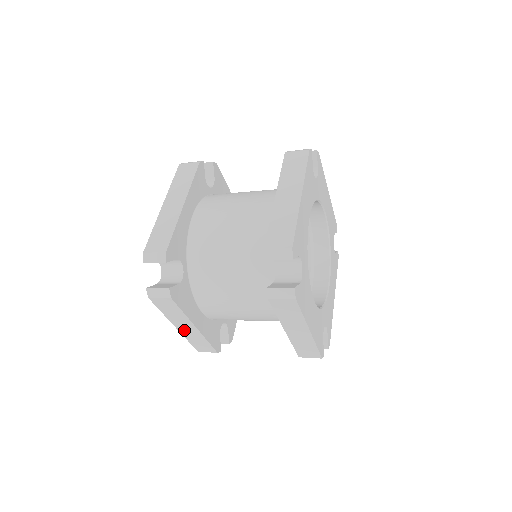
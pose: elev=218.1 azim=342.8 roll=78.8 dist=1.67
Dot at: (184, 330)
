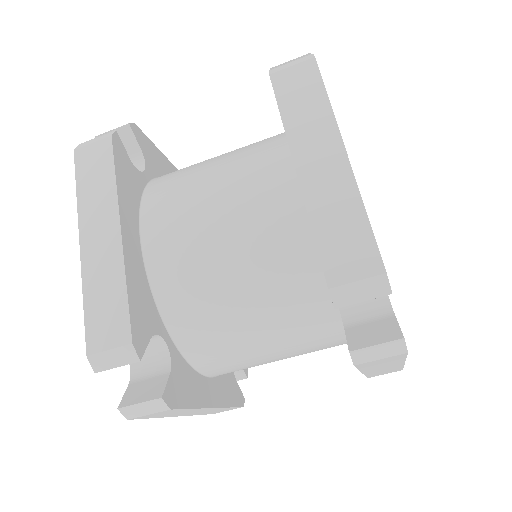
Dot at: (192, 413)
